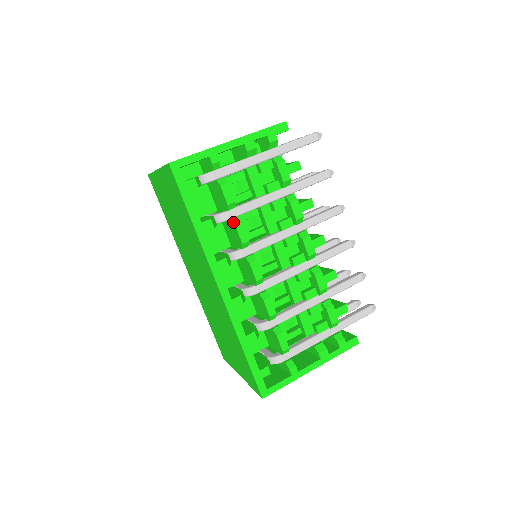
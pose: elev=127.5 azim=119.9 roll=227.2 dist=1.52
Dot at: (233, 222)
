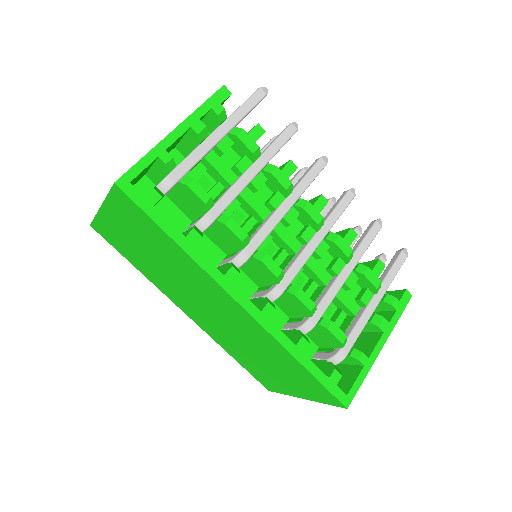
Dot at: (220, 222)
